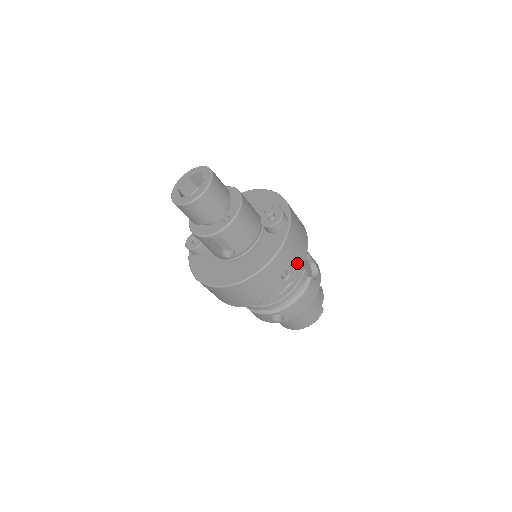
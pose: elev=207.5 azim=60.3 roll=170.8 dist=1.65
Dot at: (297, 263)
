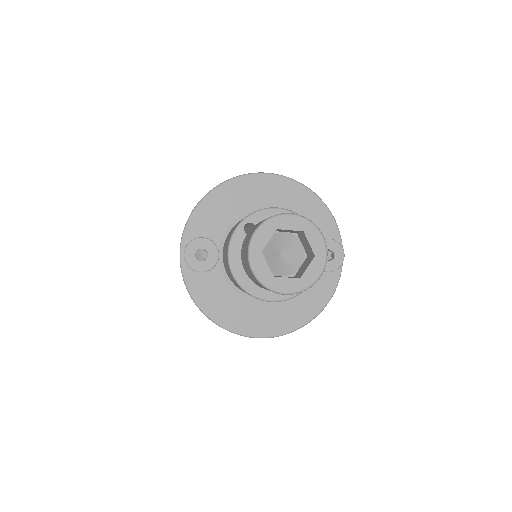
Dot at: occluded
